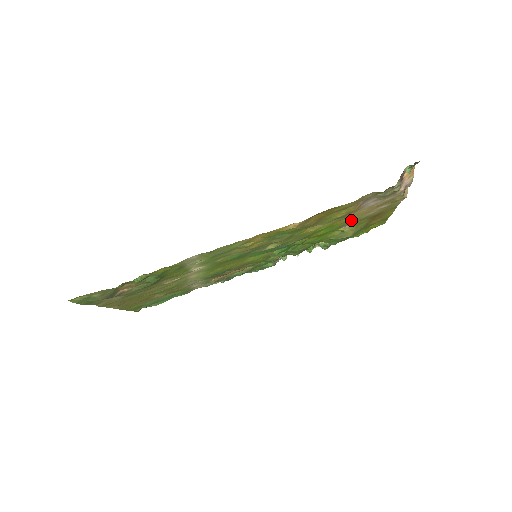
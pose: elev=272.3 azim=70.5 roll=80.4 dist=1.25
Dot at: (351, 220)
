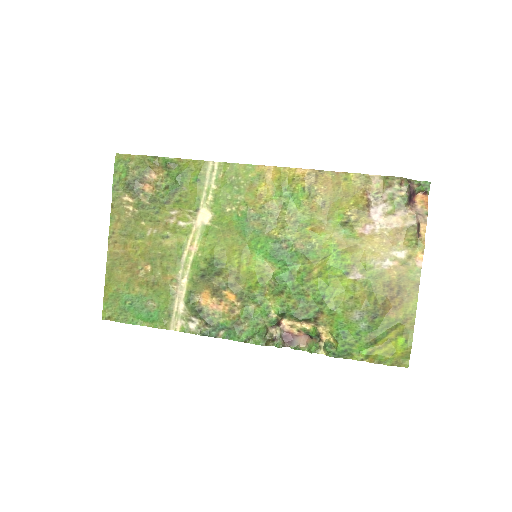
Dot at: (362, 261)
